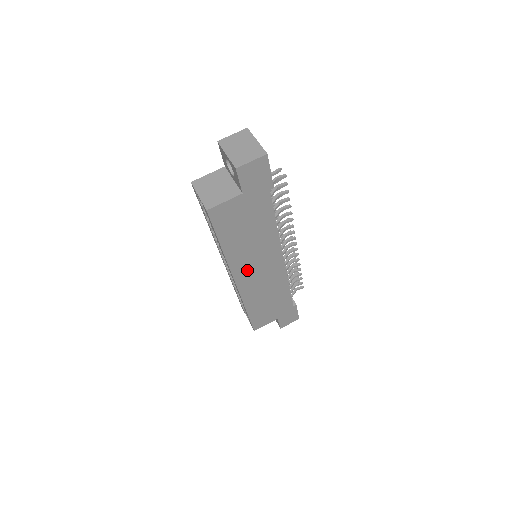
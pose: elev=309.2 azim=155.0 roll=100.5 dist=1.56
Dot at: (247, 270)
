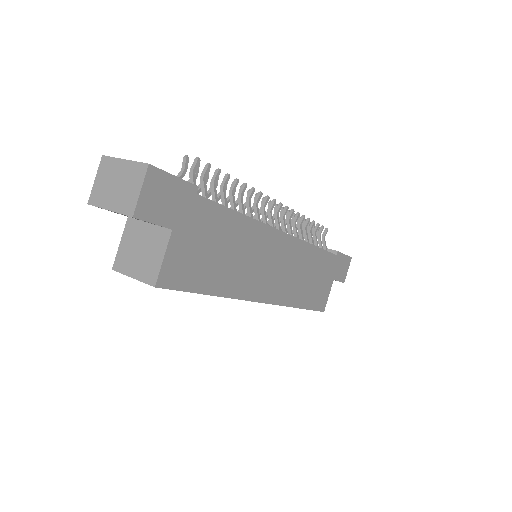
Dot at: (261, 281)
